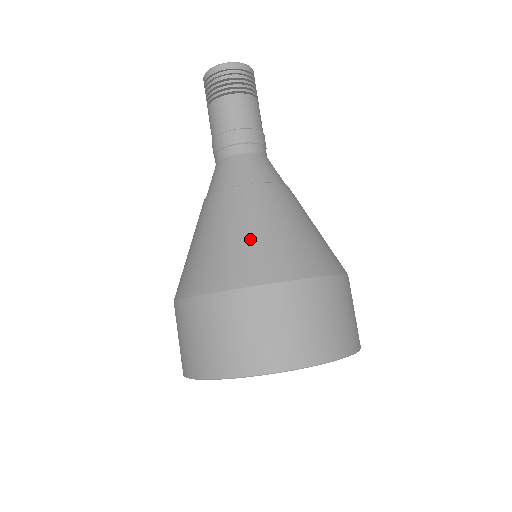
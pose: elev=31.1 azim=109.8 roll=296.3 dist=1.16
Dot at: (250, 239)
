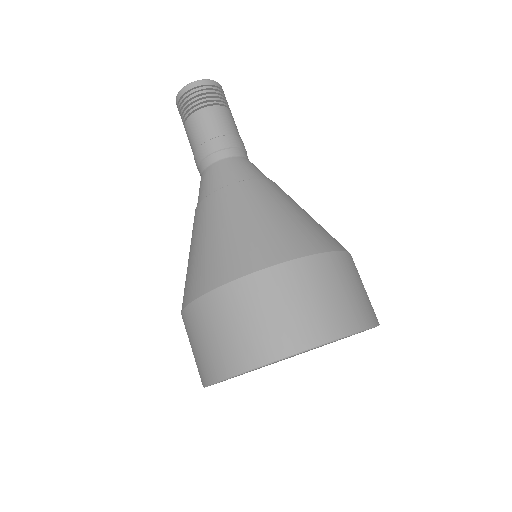
Dot at: (226, 238)
